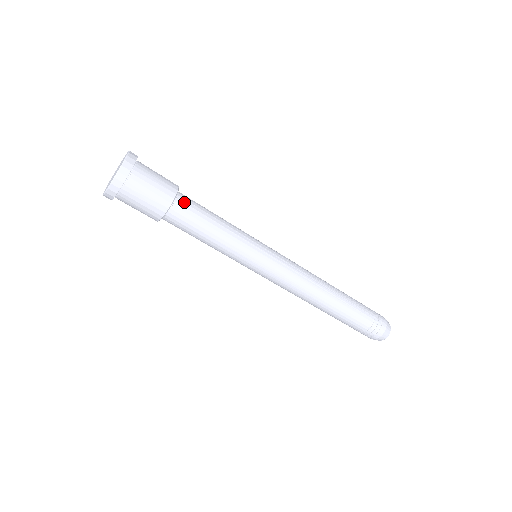
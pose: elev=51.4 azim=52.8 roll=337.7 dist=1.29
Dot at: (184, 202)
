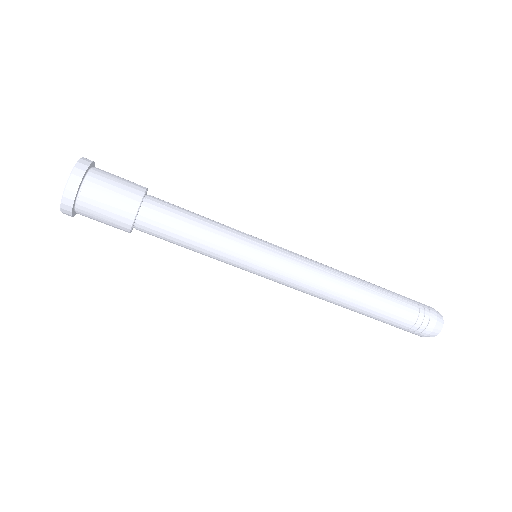
Dot at: (156, 202)
